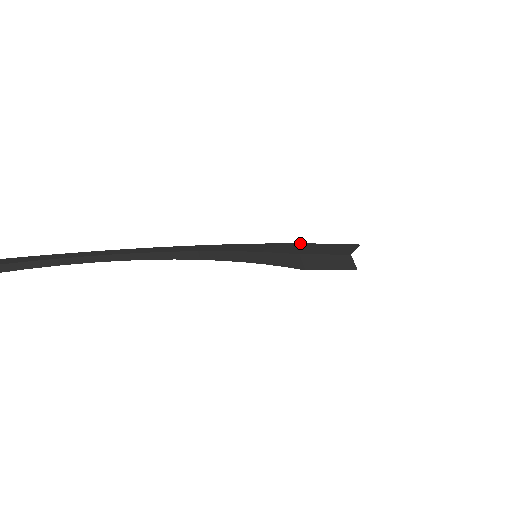
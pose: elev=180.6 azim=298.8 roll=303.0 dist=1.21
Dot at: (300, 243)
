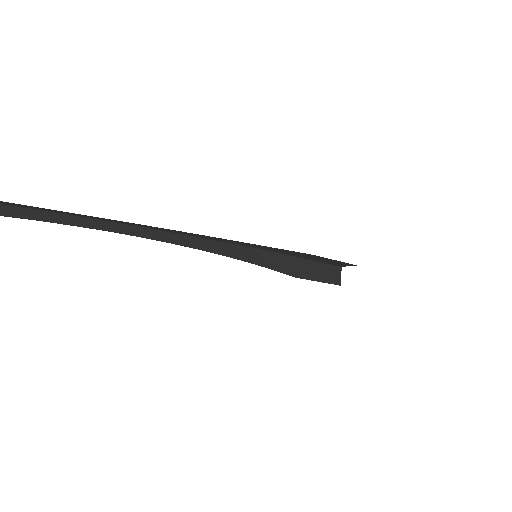
Dot at: (288, 255)
